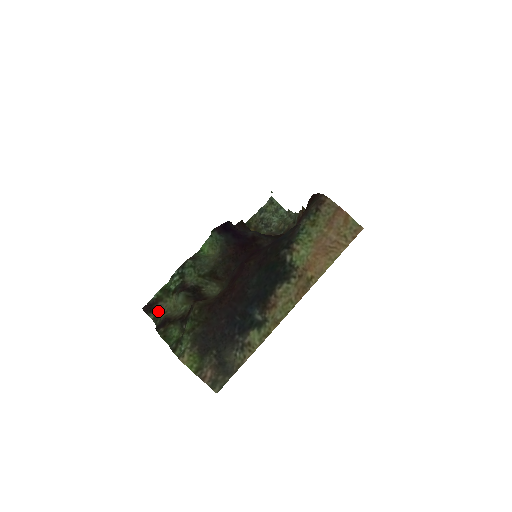
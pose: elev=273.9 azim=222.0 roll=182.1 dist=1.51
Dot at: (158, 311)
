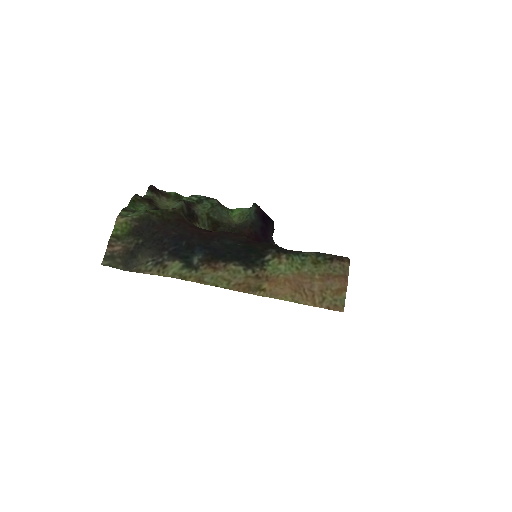
Dot at: (156, 197)
